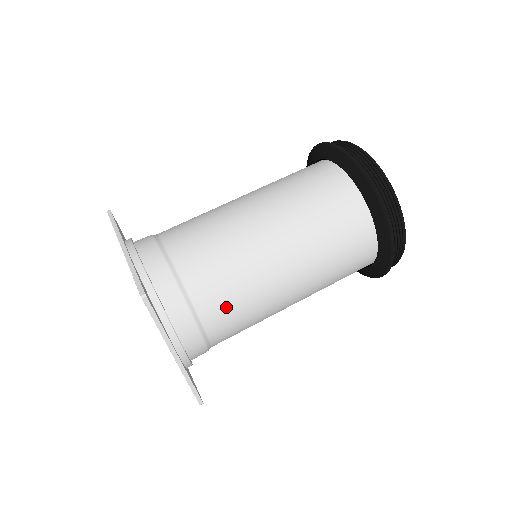
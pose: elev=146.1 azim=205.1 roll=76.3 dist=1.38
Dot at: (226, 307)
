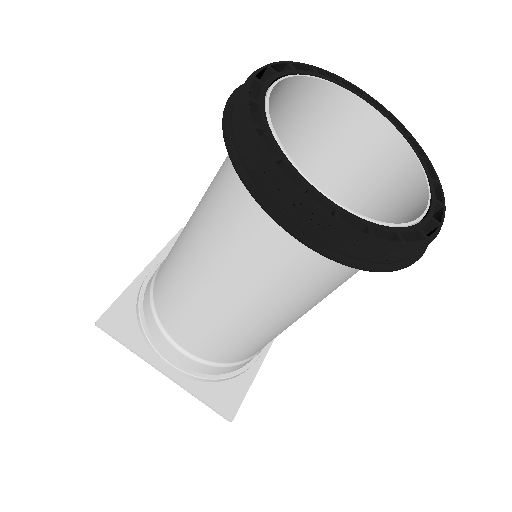
Dot at: (183, 327)
